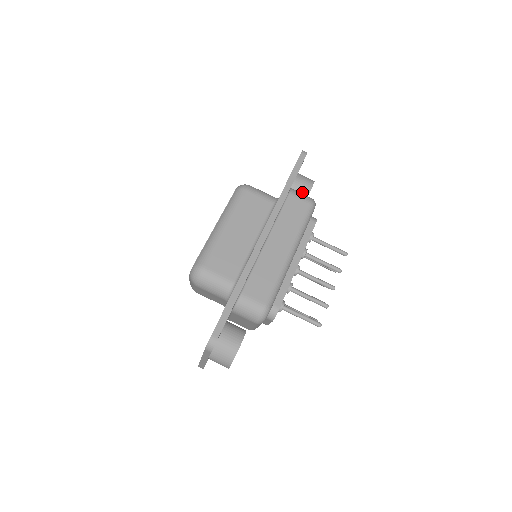
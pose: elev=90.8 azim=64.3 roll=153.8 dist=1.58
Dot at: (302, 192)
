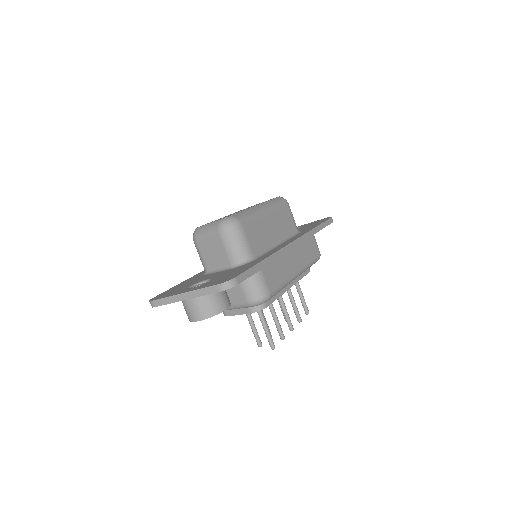
Dot at: occluded
